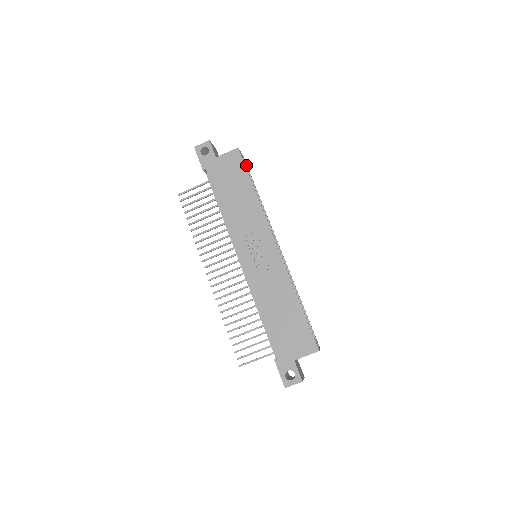
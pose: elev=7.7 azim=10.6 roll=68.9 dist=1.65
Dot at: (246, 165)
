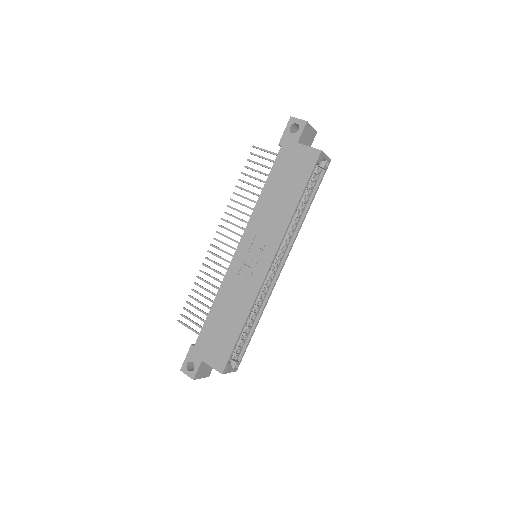
Dot at: (324, 170)
